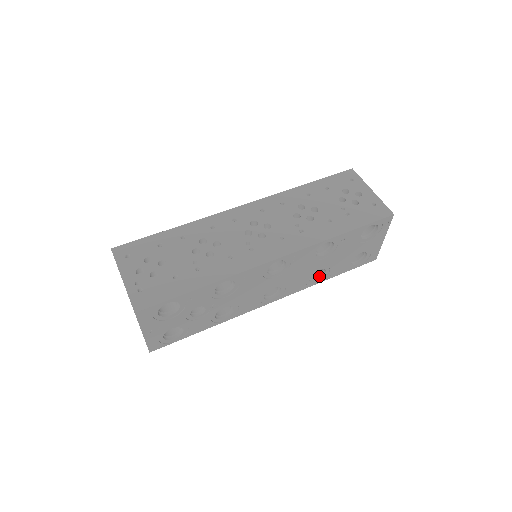
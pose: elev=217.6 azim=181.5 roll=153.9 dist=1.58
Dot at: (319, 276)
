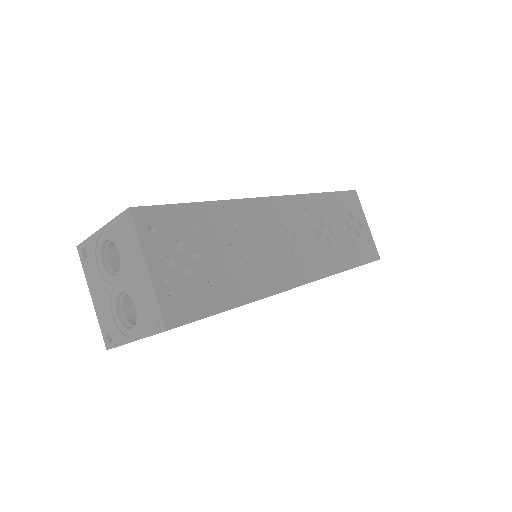
Dot at: occluded
